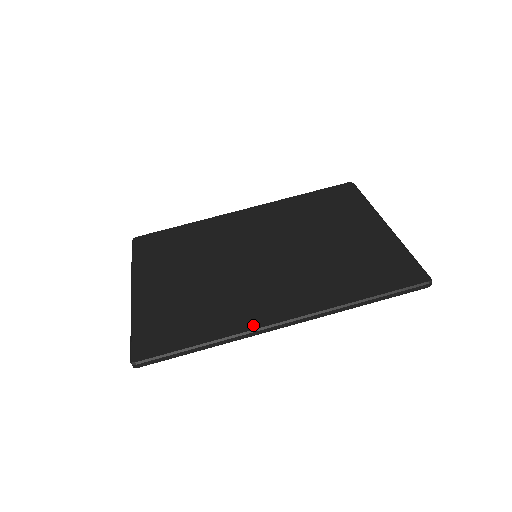
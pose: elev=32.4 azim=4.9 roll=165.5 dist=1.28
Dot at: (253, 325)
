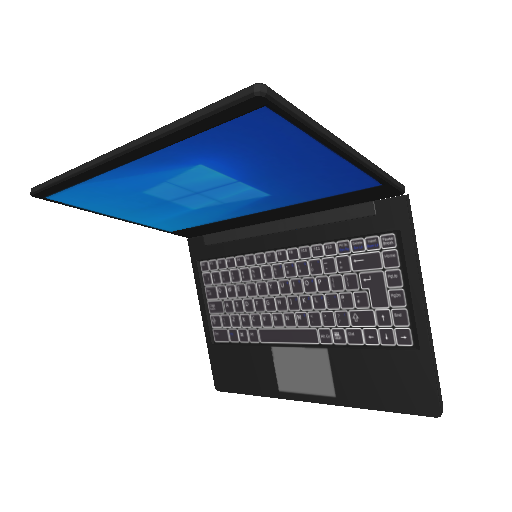
Dot at: occluded
